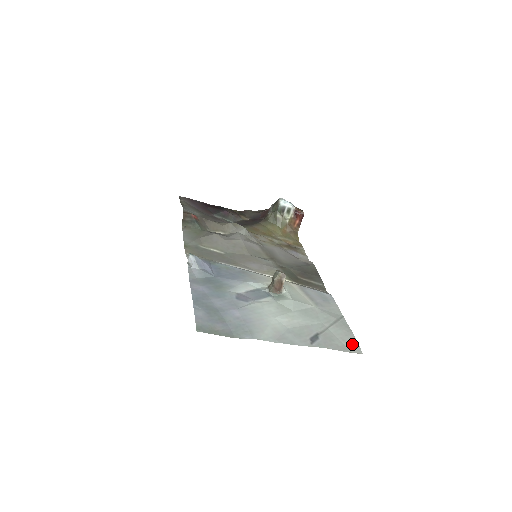
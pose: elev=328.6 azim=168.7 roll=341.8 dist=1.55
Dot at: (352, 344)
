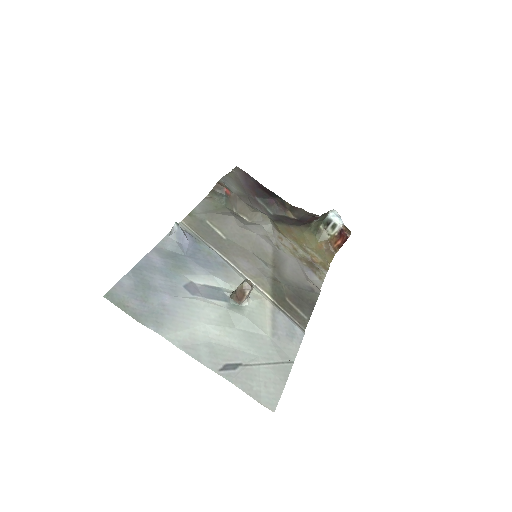
Dot at: (271, 395)
